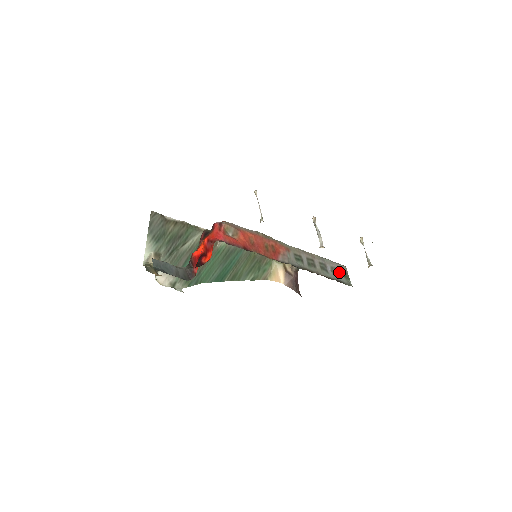
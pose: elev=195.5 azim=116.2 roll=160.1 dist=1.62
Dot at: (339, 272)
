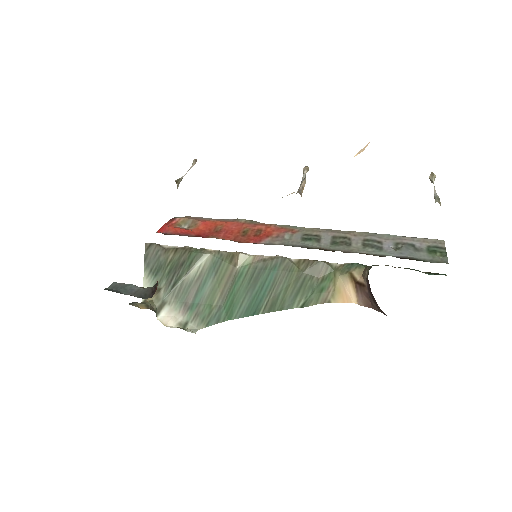
Dot at: (416, 248)
